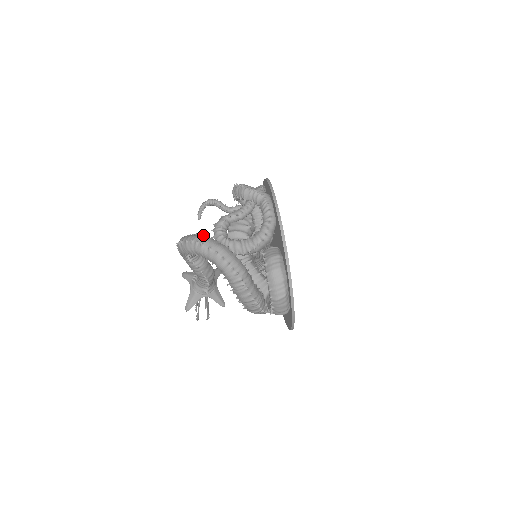
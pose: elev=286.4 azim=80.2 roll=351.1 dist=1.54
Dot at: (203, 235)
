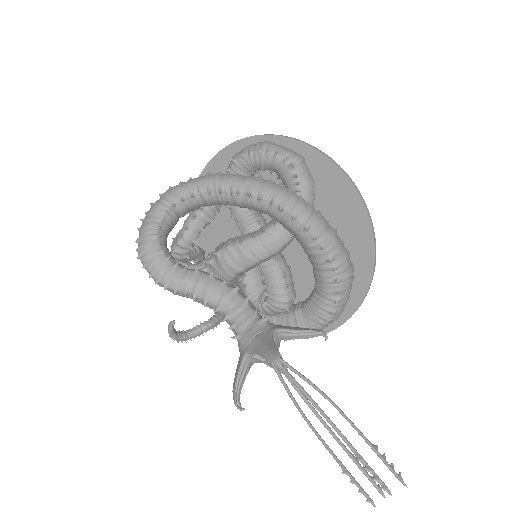
Dot at: occluded
